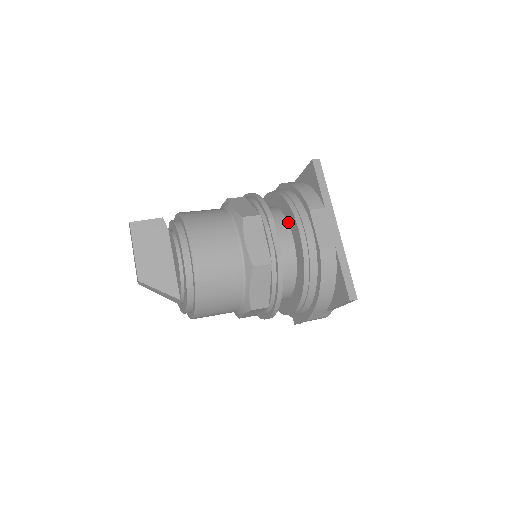
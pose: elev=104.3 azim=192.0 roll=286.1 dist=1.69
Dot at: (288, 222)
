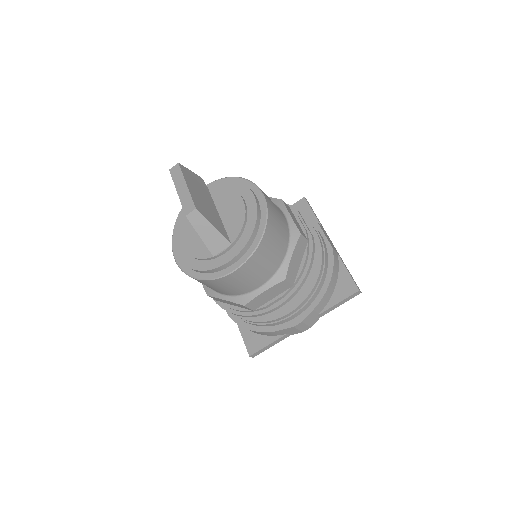
Dot at: occluded
